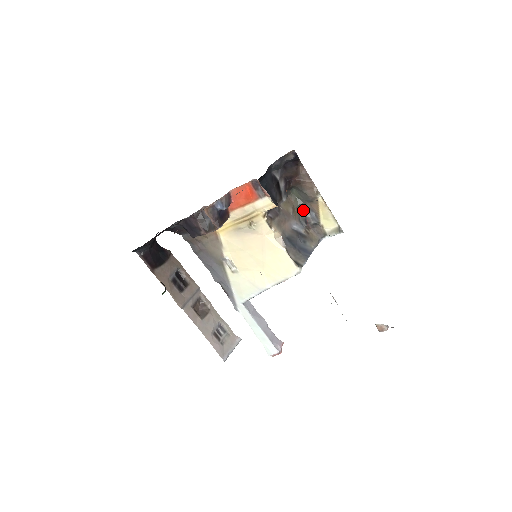
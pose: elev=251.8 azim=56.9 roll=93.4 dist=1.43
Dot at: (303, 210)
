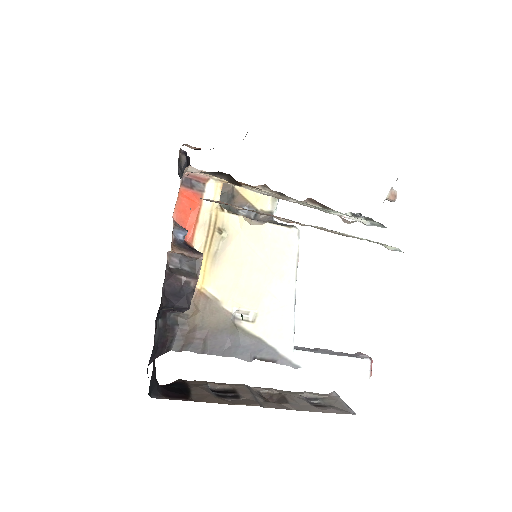
Dot at: occluded
